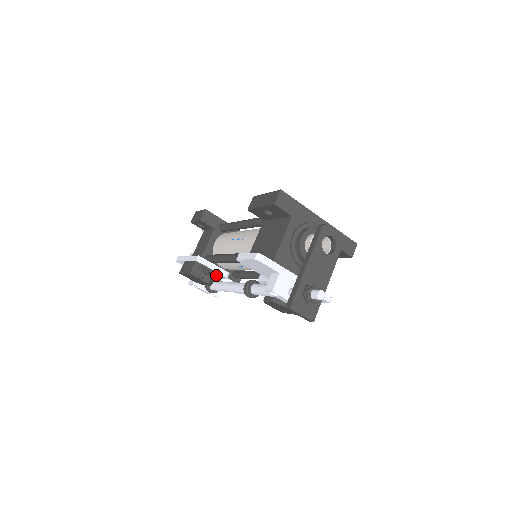
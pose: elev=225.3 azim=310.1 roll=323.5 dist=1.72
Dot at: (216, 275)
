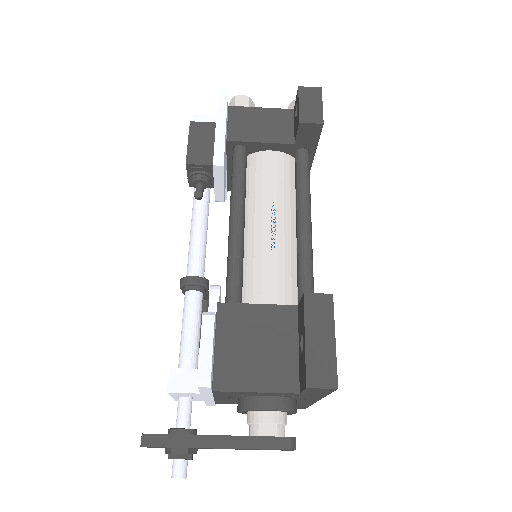
Dot at: occluded
